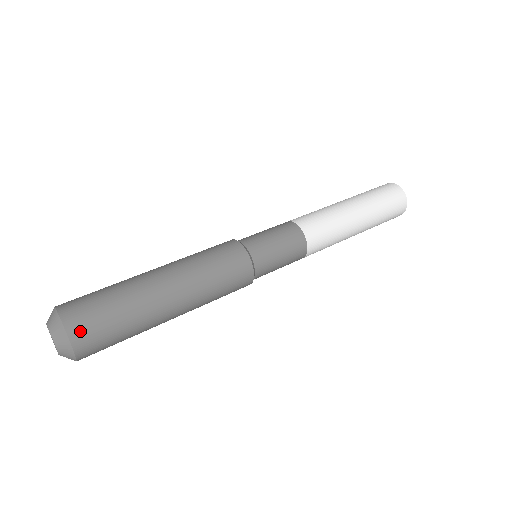
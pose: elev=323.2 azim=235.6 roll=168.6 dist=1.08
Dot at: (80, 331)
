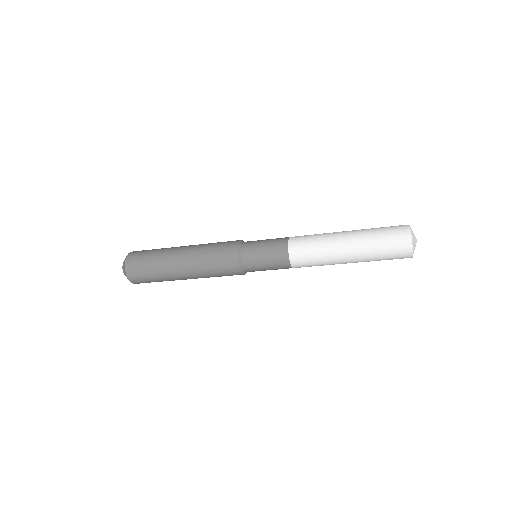
Dot at: (132, 259)
